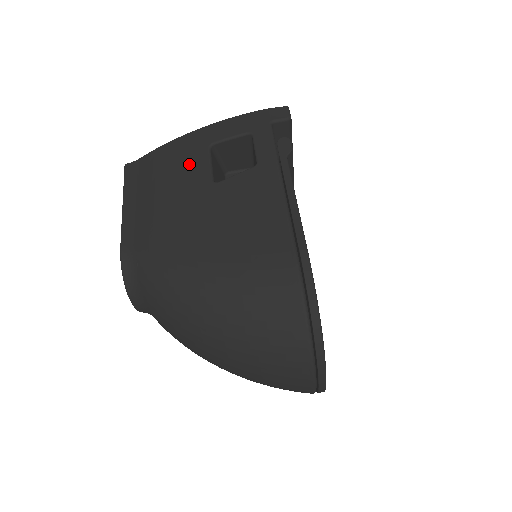
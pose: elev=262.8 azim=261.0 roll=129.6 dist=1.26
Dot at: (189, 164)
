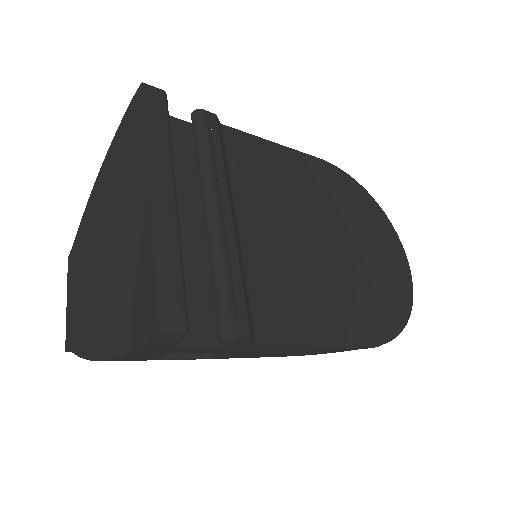
Dot at: occluded
